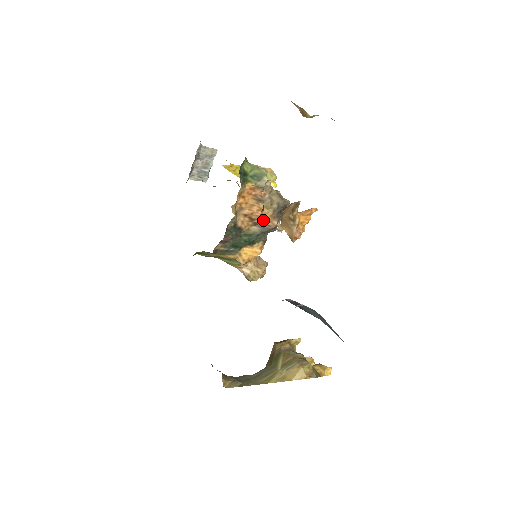
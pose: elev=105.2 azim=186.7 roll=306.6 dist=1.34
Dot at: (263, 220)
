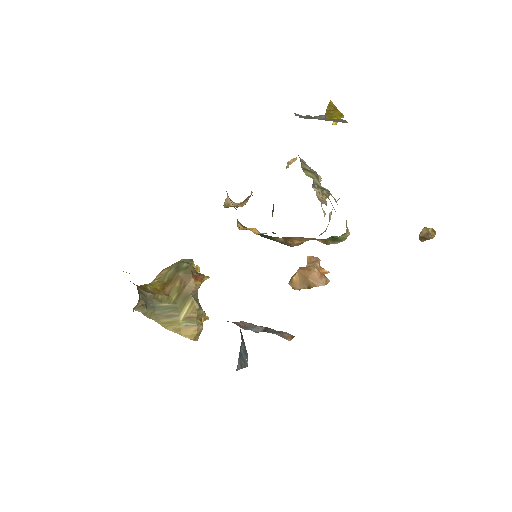
Dot at: (294, 242)
